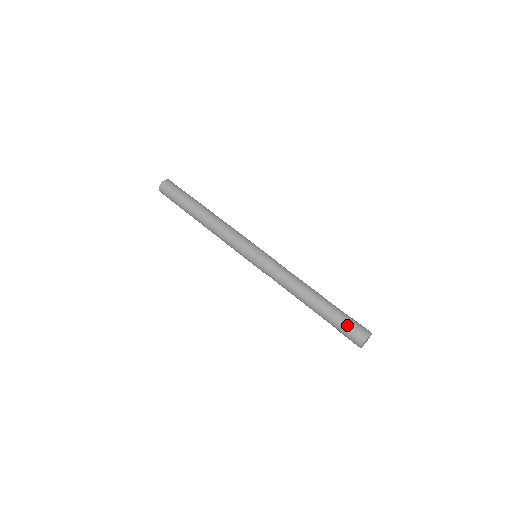
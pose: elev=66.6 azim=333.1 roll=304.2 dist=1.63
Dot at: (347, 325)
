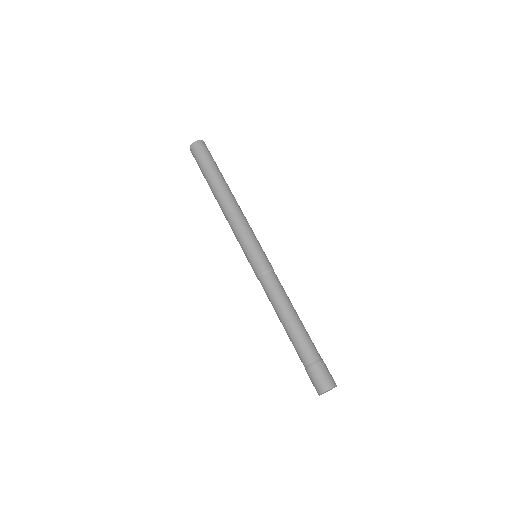
Dot at: (309, 370)
